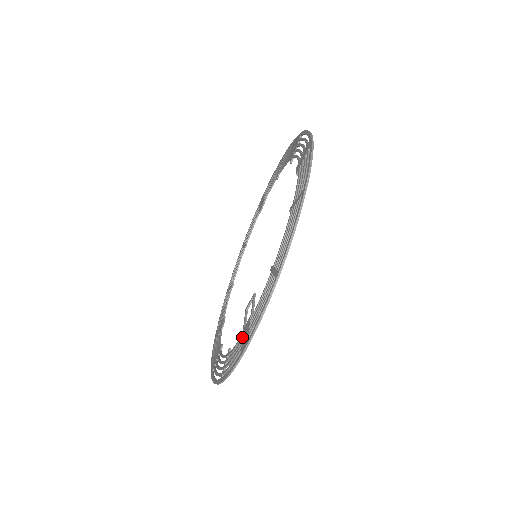
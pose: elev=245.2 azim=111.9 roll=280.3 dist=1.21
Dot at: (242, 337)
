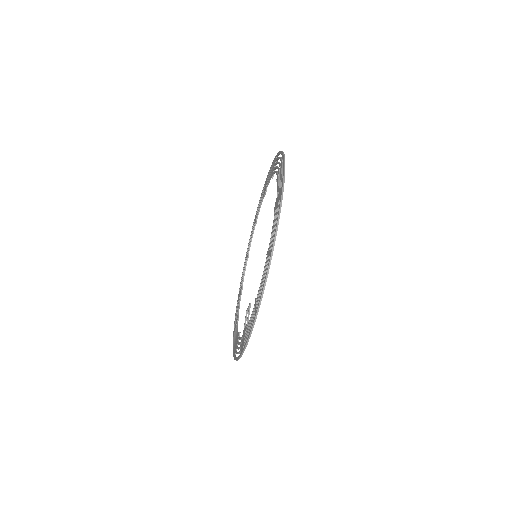
Dot at: occluded
